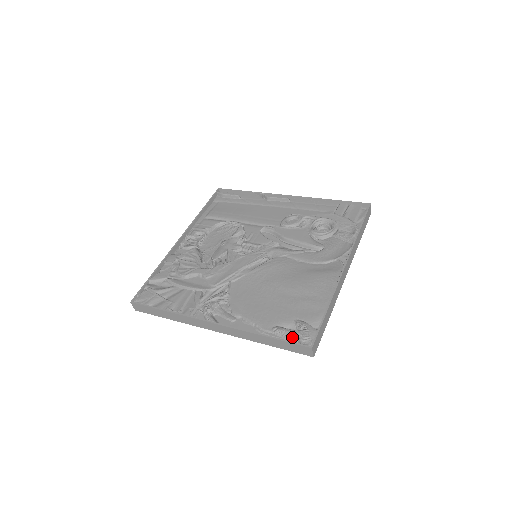
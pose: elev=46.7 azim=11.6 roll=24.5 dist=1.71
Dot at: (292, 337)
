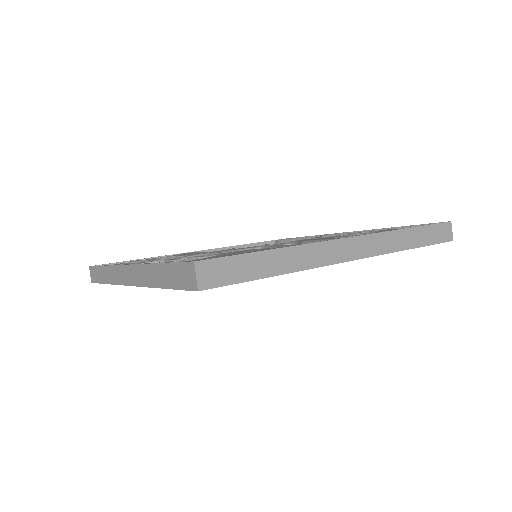
Dot at: occluded
